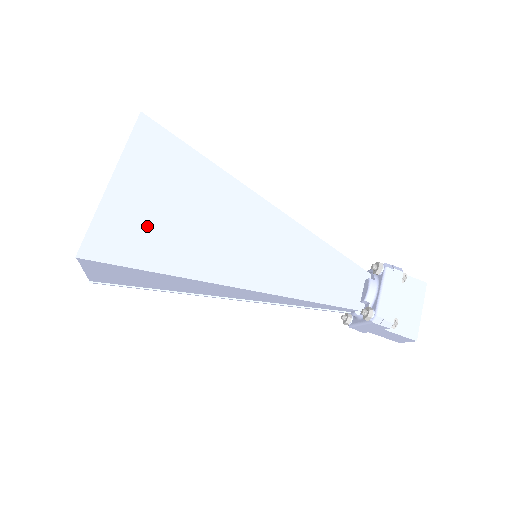
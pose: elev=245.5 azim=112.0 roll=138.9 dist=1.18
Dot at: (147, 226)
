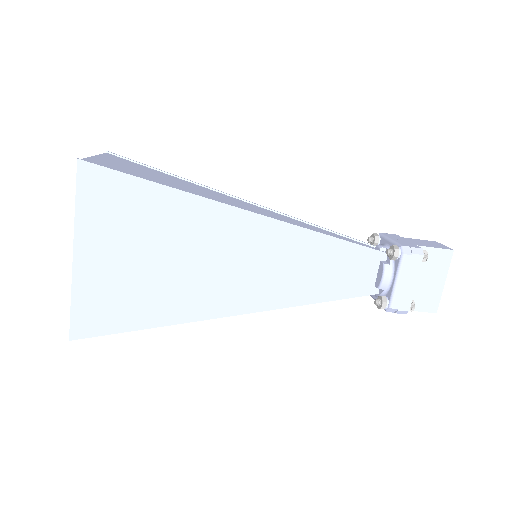
Dot at: (128, 288)
